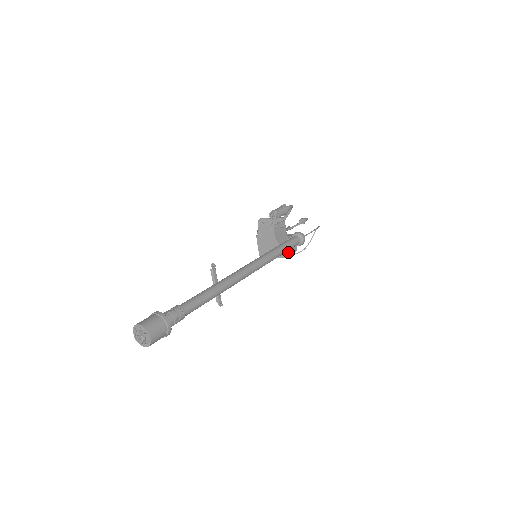
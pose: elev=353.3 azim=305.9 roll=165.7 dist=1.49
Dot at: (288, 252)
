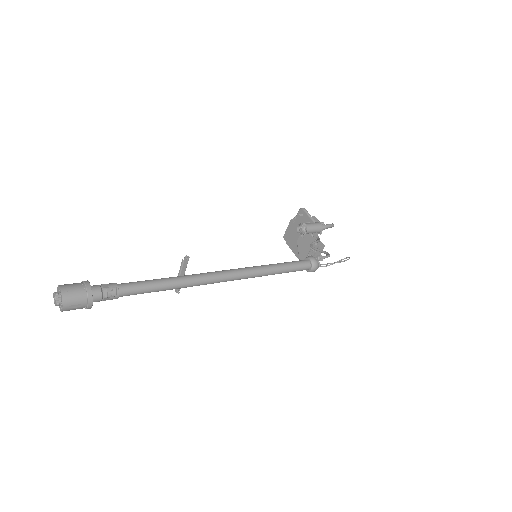
Dot at: occluded
